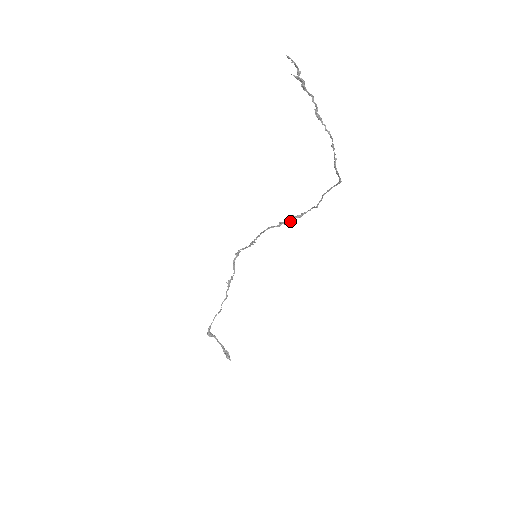
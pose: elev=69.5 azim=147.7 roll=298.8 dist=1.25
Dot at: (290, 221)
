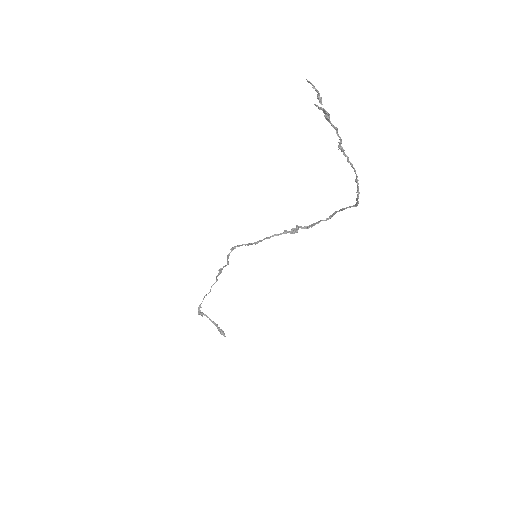
Dot at: (297, 231)
